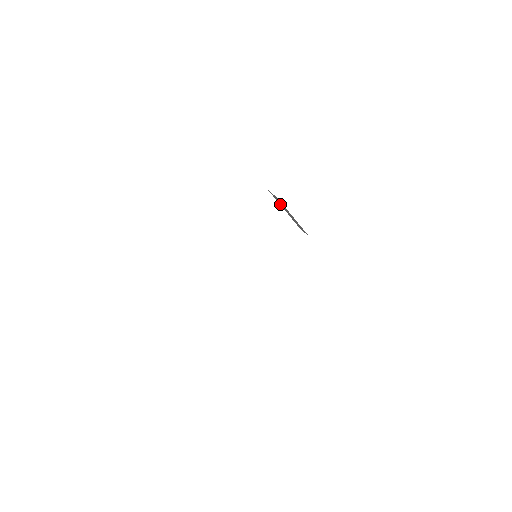
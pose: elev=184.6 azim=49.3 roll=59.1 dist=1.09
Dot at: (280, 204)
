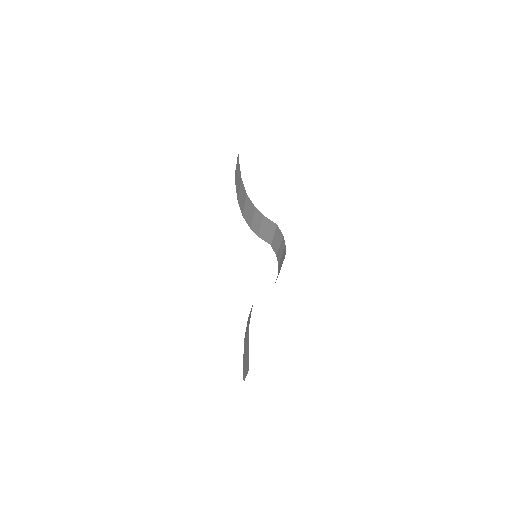
Dot at: (264, 224)
